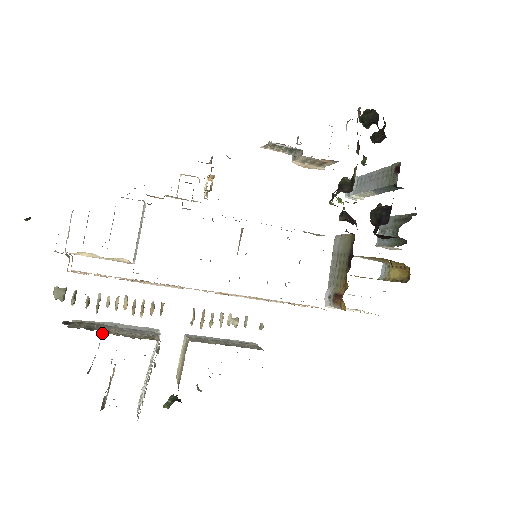
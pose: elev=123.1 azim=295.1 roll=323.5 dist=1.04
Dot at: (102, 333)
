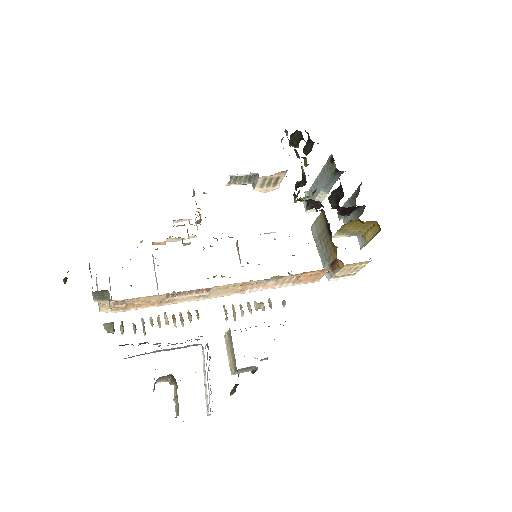
Dot at: occluded
